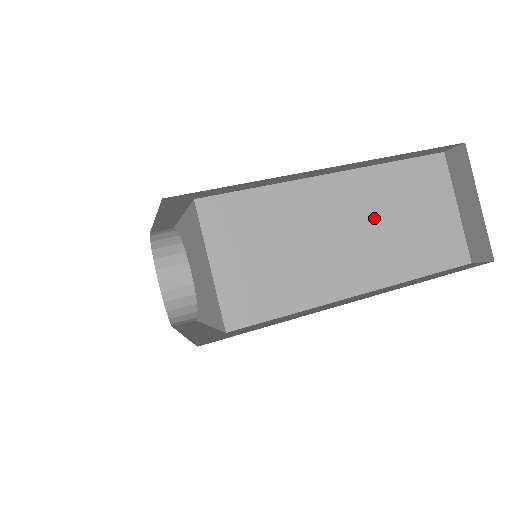
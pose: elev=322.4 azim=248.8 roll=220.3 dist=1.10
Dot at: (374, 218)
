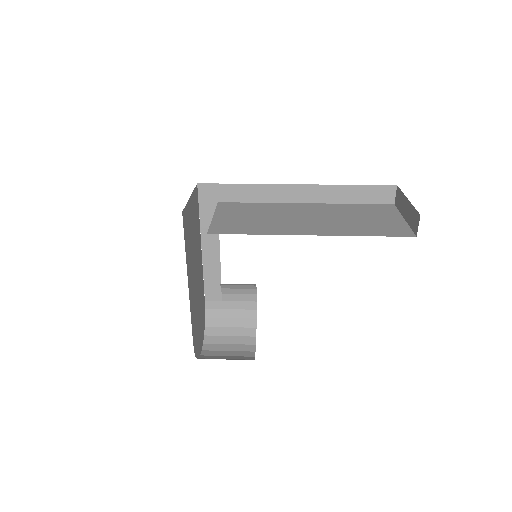
Dot at: (332, 216)
